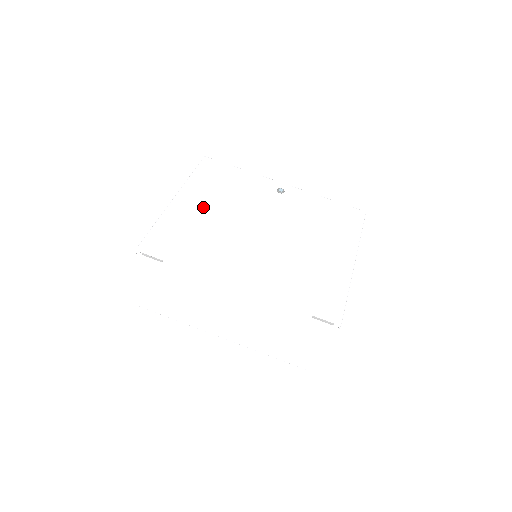
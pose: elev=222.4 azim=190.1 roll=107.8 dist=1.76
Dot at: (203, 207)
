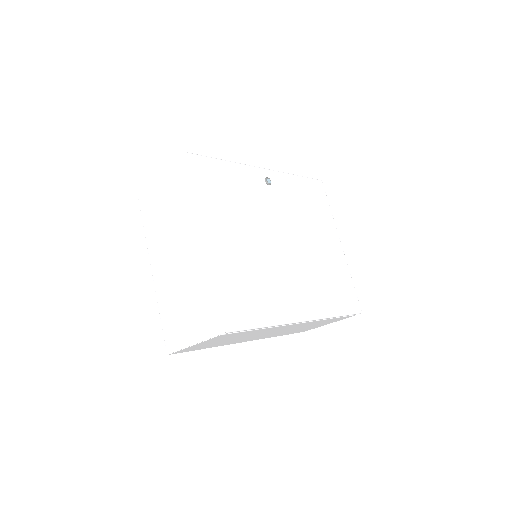
Dot at: (235, 239)
